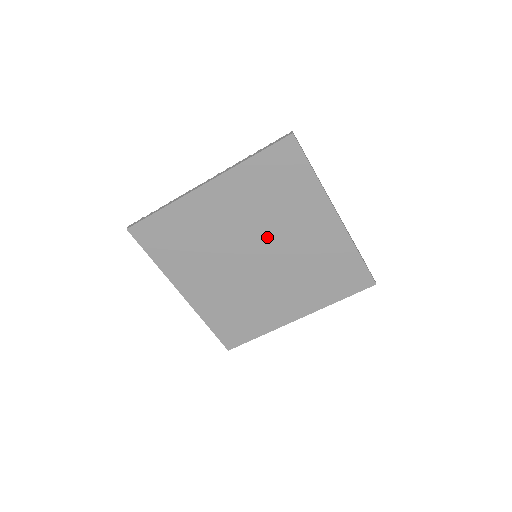
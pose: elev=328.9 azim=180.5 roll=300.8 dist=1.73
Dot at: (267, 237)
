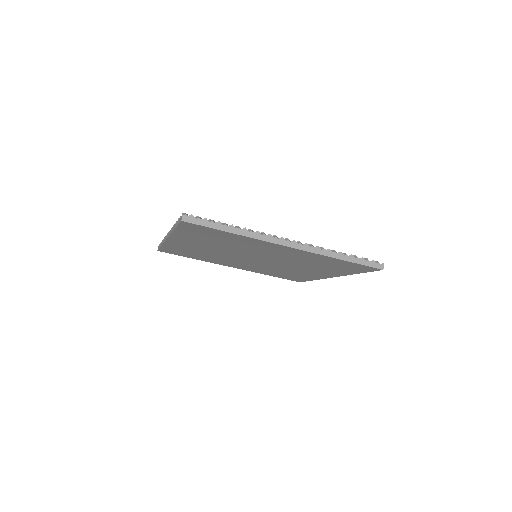
Dot at: (280, 262)
